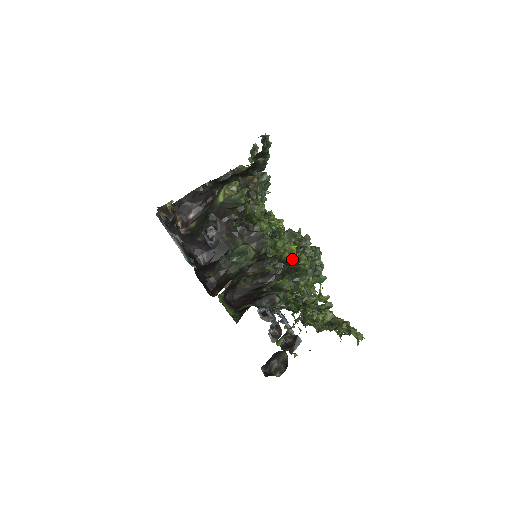
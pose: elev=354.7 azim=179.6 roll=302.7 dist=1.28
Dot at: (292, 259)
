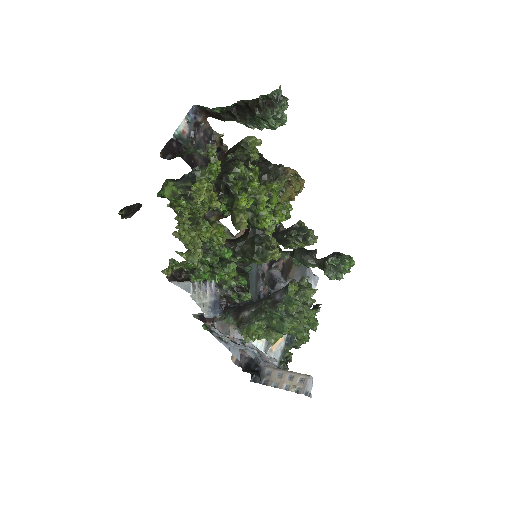
Dot at: (236, 205)
